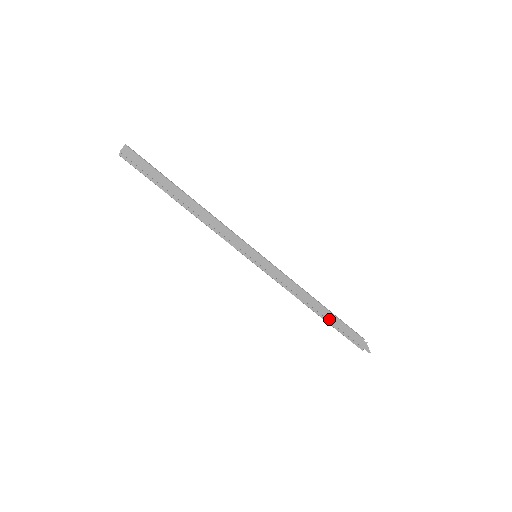
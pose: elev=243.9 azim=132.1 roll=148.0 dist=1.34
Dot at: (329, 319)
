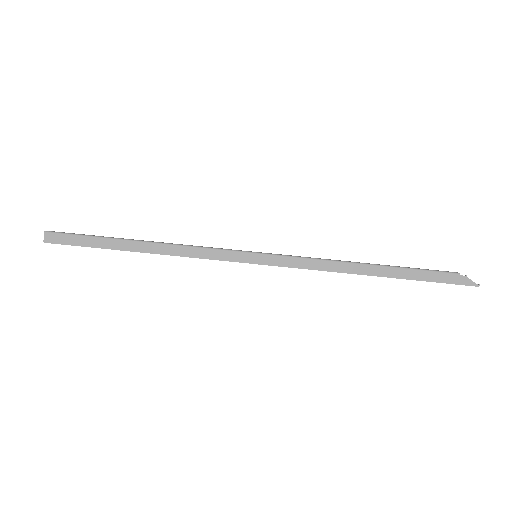
Dot at: (392, 276)
